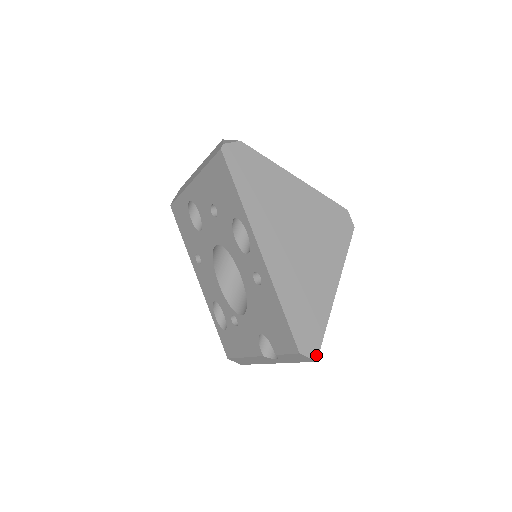
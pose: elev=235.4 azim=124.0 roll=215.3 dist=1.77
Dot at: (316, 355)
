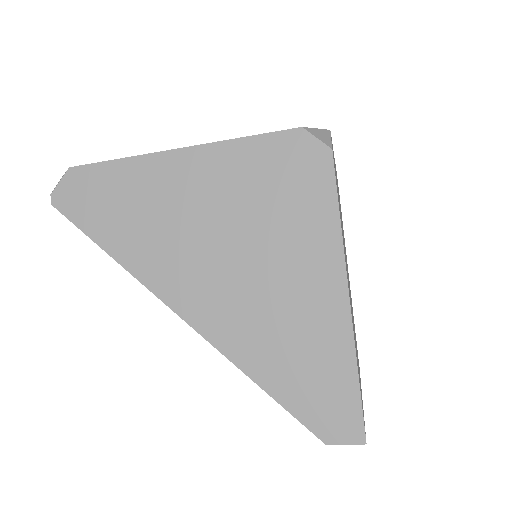
Dot at: (360, 433)
